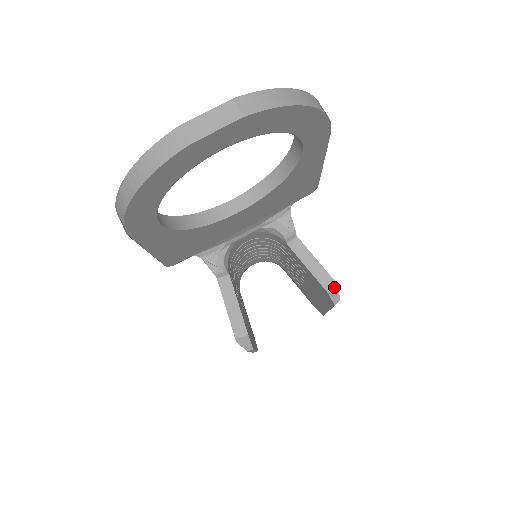
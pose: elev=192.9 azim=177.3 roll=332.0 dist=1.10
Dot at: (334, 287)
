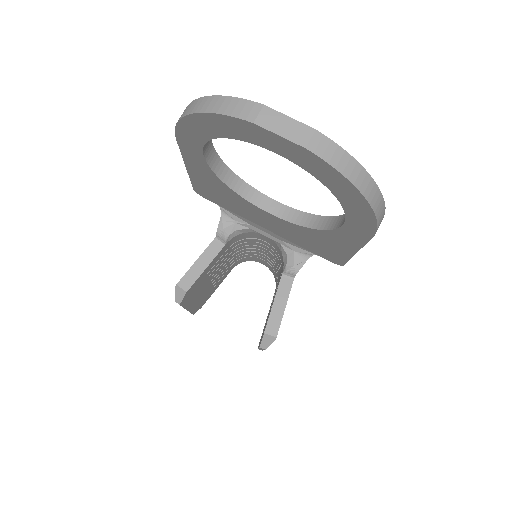
Dot at: (272, 336)
